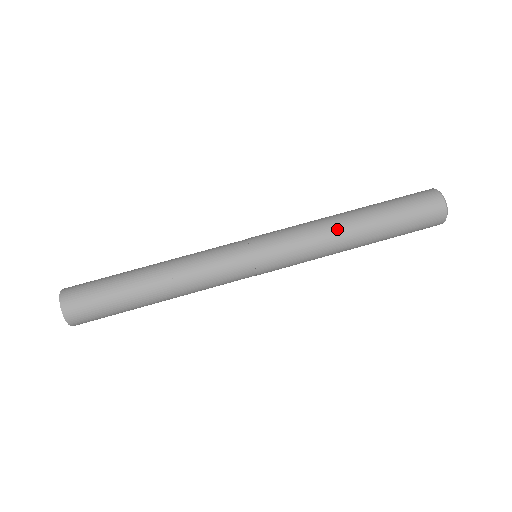
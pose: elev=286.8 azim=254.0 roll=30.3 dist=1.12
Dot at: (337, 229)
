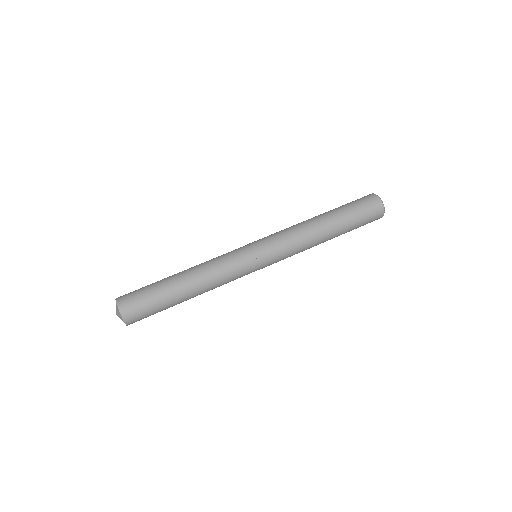
Dot at: (305, 221)
